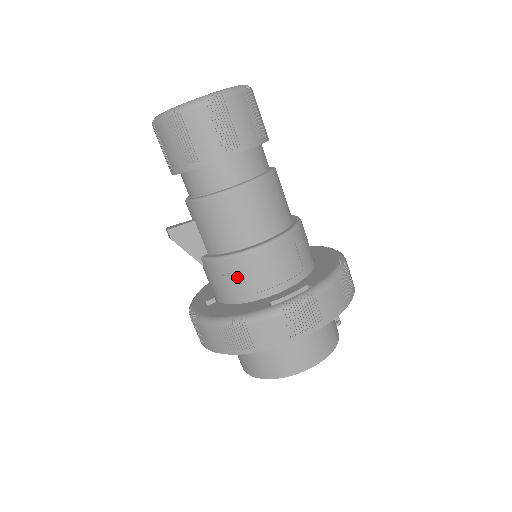
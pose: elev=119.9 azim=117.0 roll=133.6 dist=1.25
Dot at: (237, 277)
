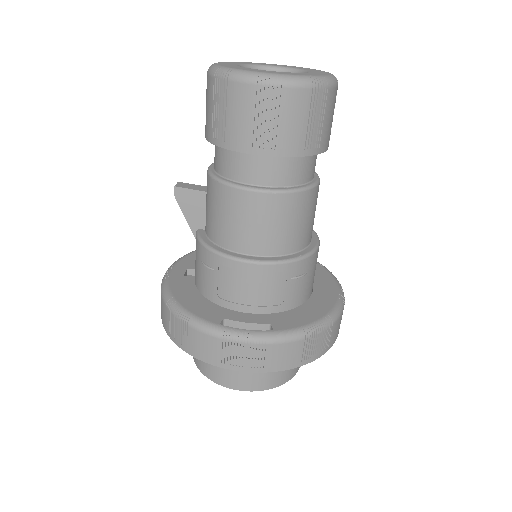
Dot at: (211, 273)
